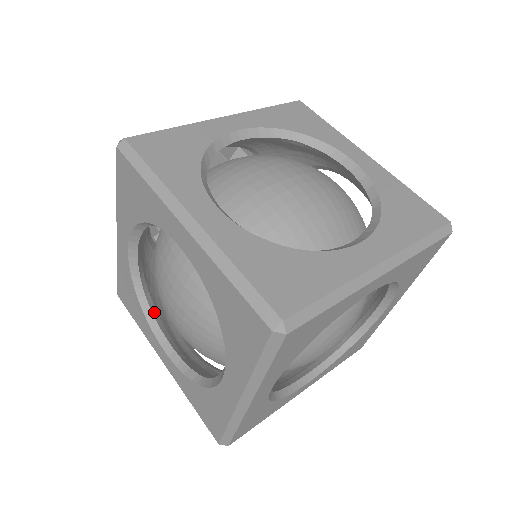
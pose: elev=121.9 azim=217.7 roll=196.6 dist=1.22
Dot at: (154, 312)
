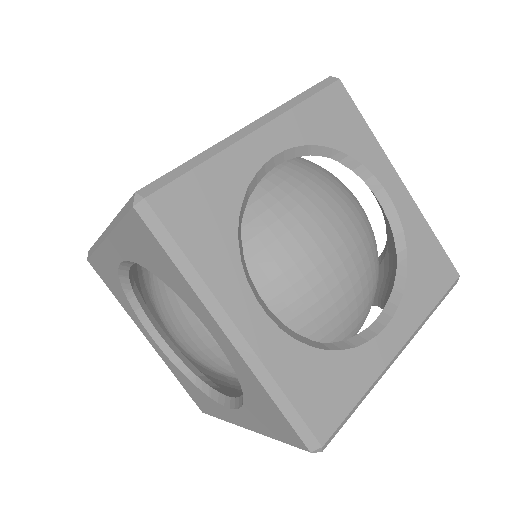
Dot at: (140, 301)
